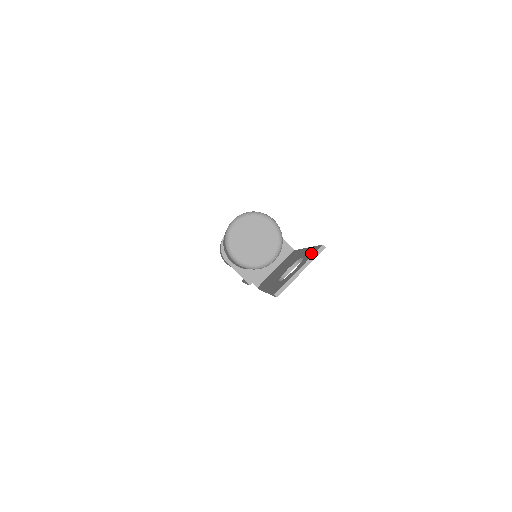
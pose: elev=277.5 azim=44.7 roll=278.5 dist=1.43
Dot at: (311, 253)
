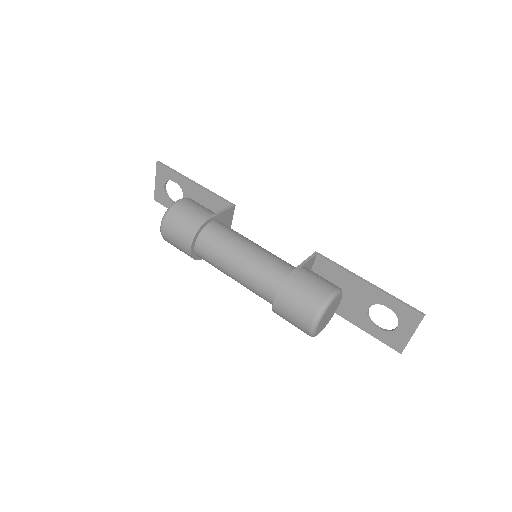
Dot at: (409, 317)
